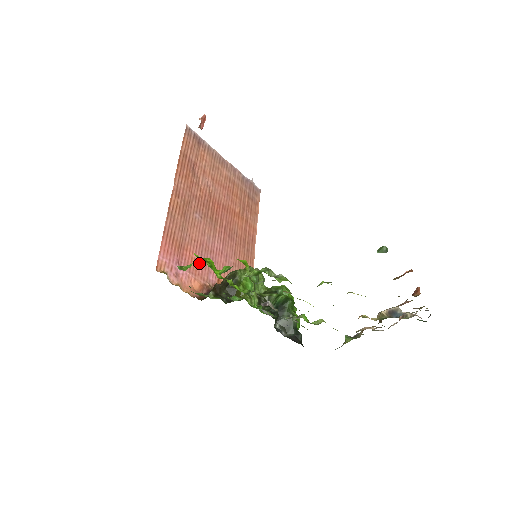
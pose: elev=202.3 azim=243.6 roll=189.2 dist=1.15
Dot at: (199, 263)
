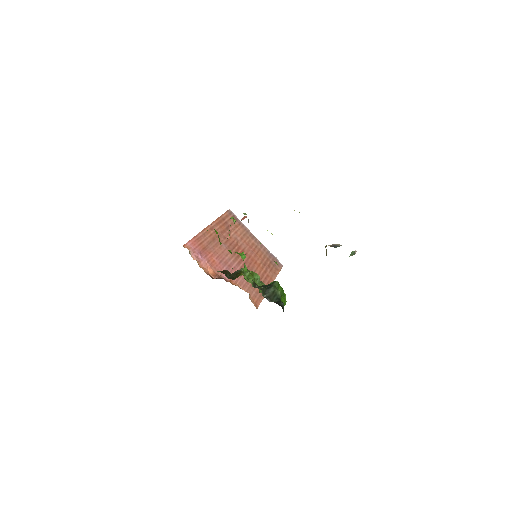
Dot at: (217, 264)
